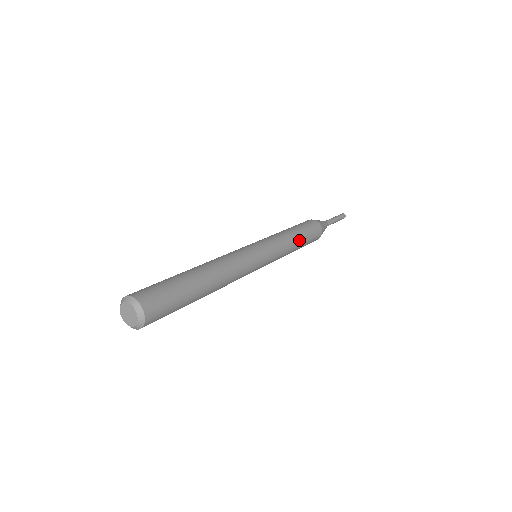
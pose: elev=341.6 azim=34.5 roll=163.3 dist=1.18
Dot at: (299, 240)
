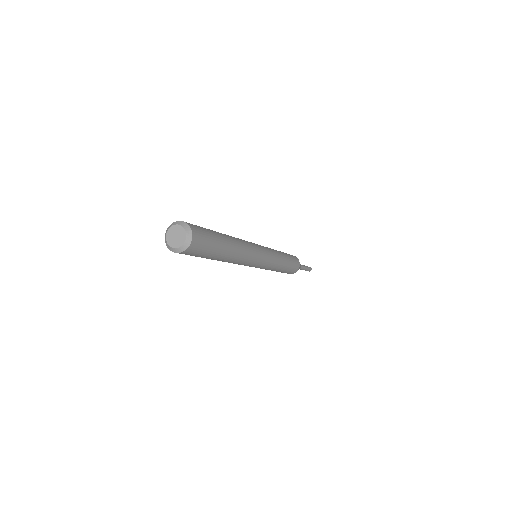
Dot at: (282, 253)
